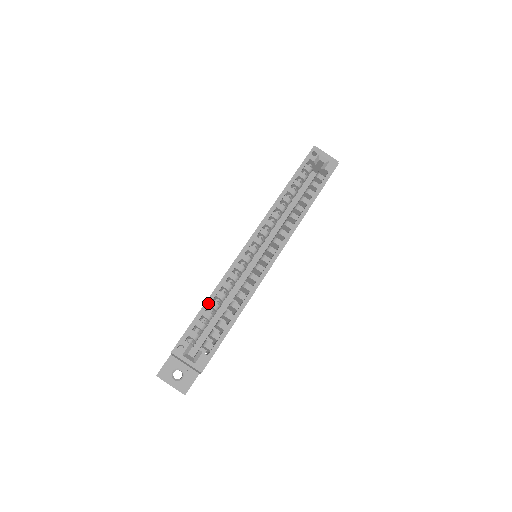
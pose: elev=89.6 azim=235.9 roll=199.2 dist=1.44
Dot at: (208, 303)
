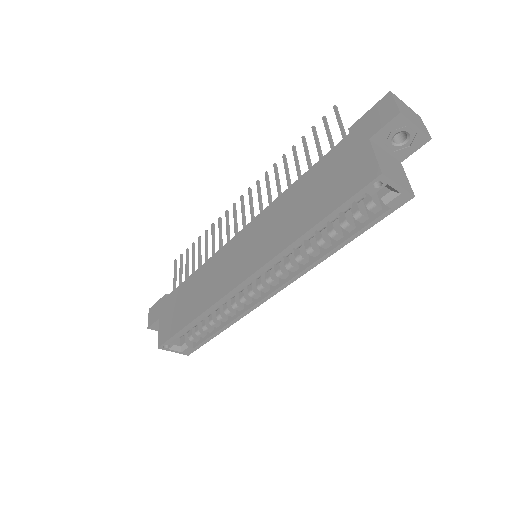
Dot at: (192, 324)
